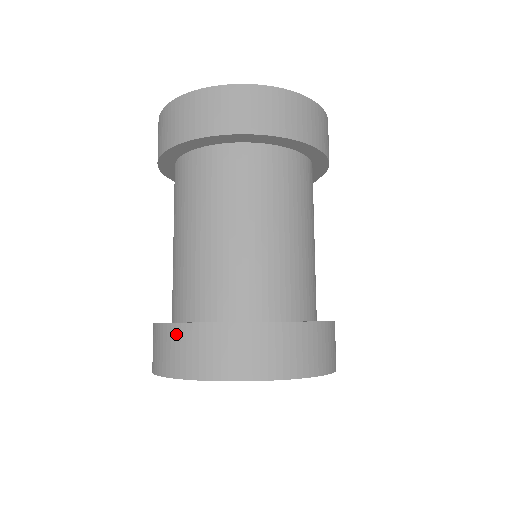
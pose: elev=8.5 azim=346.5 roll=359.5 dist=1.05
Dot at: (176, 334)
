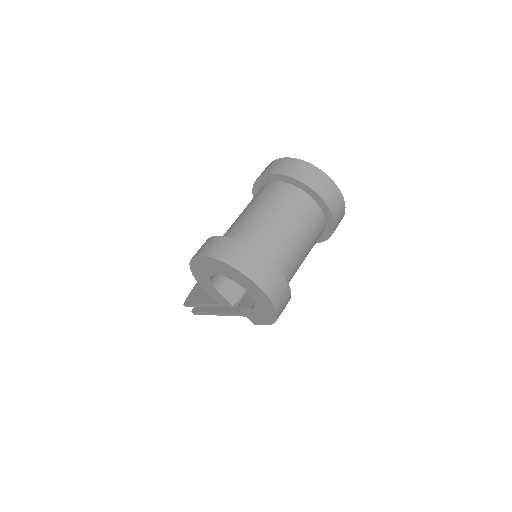
Dot at: (234, 244)
